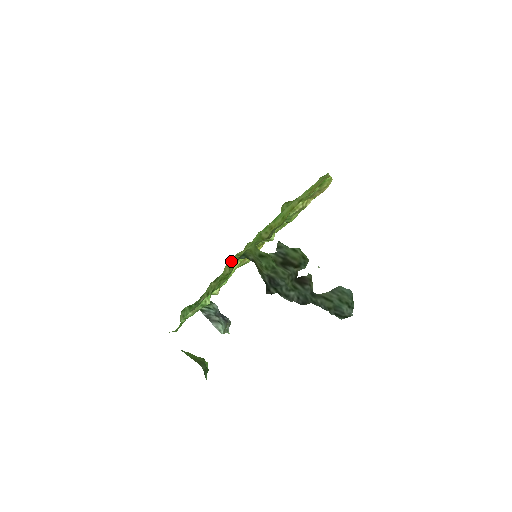
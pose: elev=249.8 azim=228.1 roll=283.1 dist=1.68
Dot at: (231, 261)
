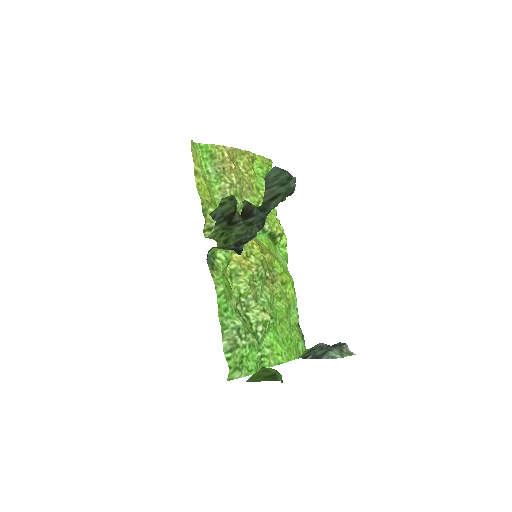
Dot at: (226, 275)
